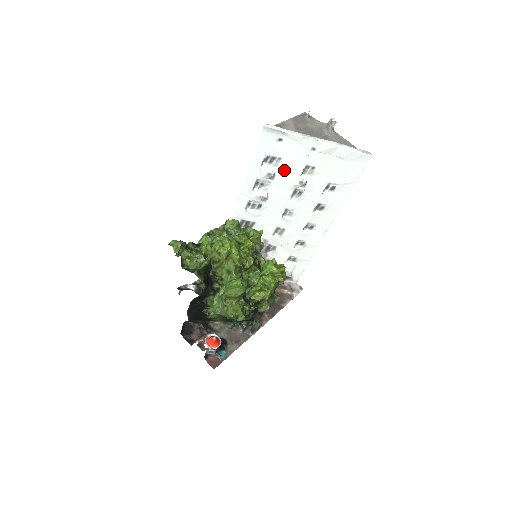
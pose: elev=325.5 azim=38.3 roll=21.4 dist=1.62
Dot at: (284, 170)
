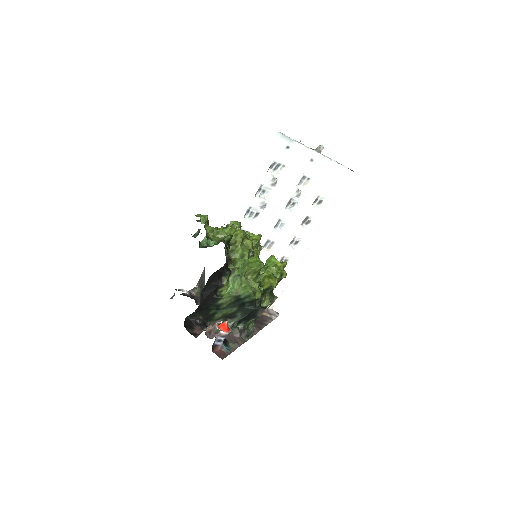
Dot at: (285, 178)
